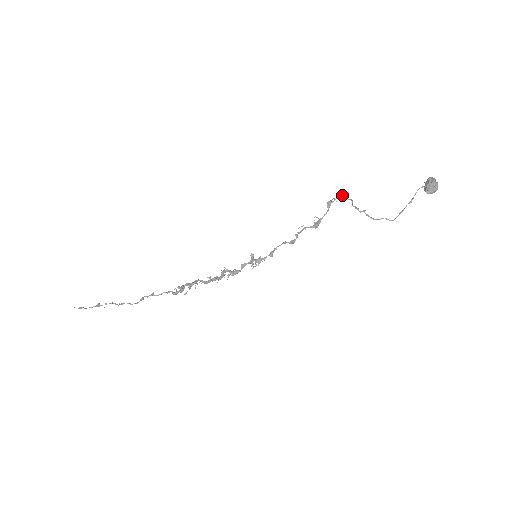
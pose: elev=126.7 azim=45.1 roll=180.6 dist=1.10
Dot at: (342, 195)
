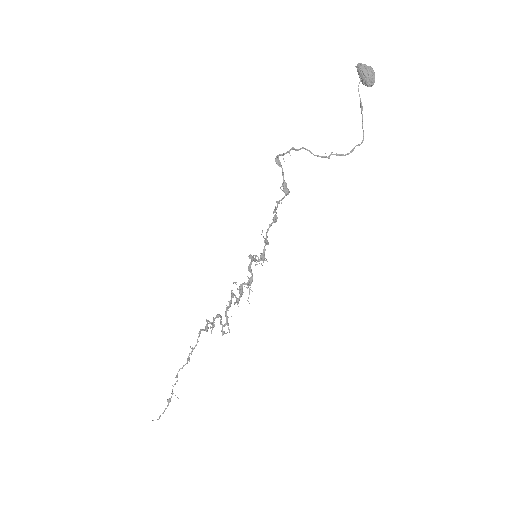
Dot at: occluded
